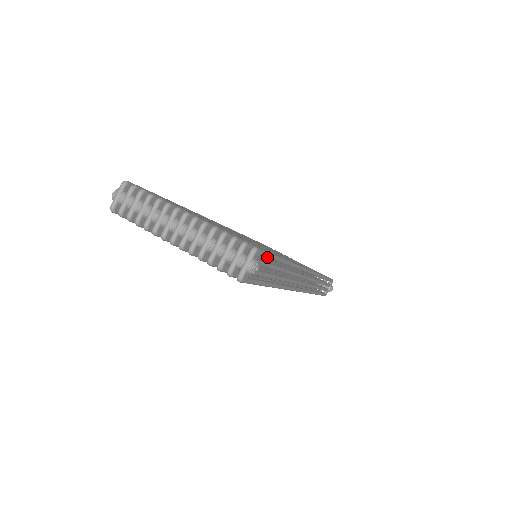
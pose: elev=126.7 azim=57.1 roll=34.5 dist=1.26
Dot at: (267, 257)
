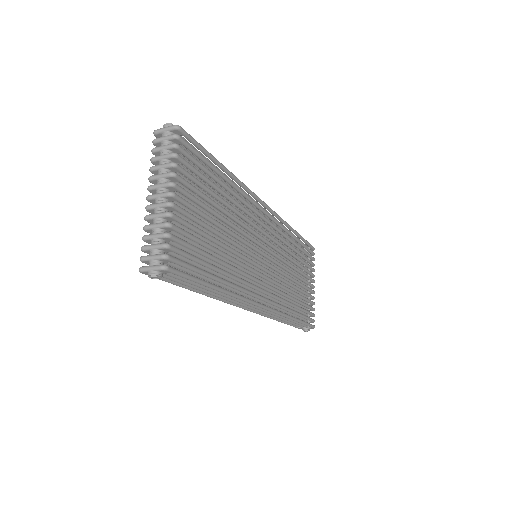
Dot at: (185, 278)
